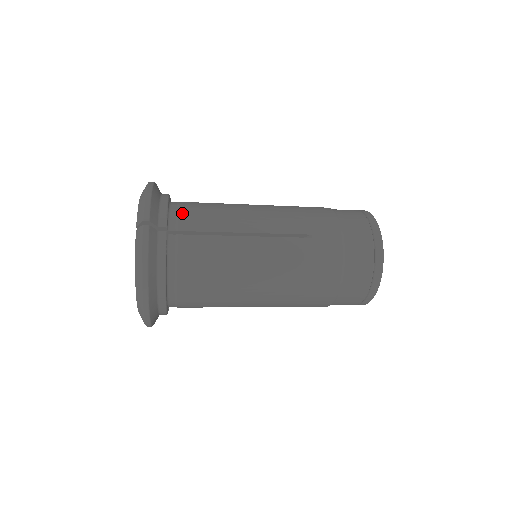
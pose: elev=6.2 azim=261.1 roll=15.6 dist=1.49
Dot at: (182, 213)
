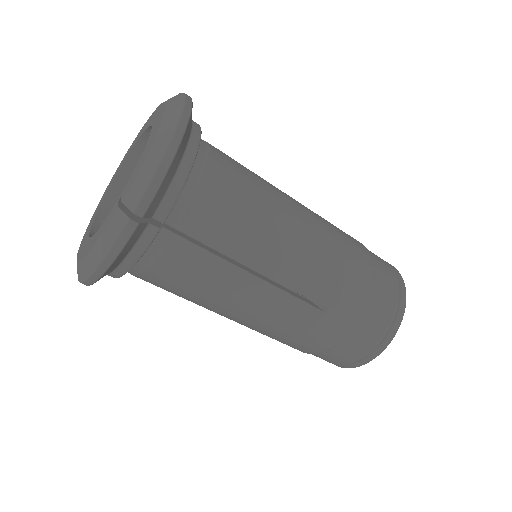
Dot at: occluded
